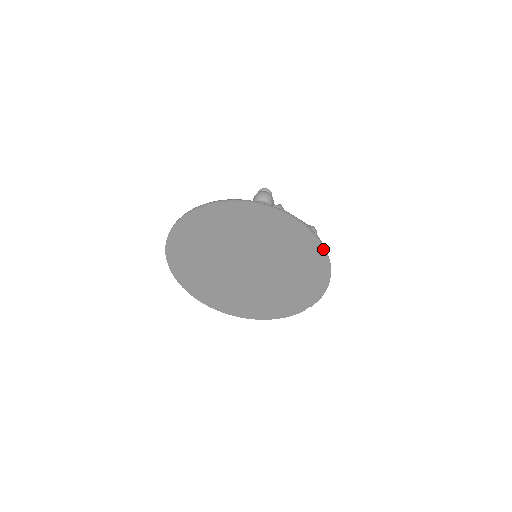
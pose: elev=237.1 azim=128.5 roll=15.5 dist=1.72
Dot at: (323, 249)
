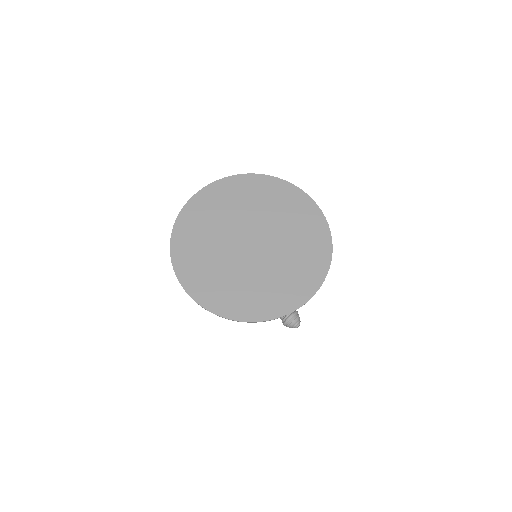
Dot at: (325, 221)
